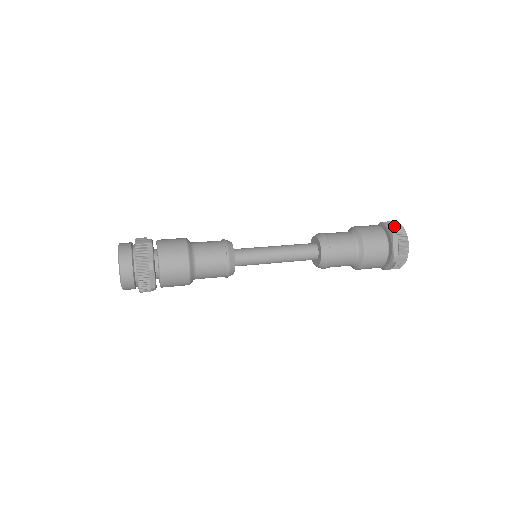
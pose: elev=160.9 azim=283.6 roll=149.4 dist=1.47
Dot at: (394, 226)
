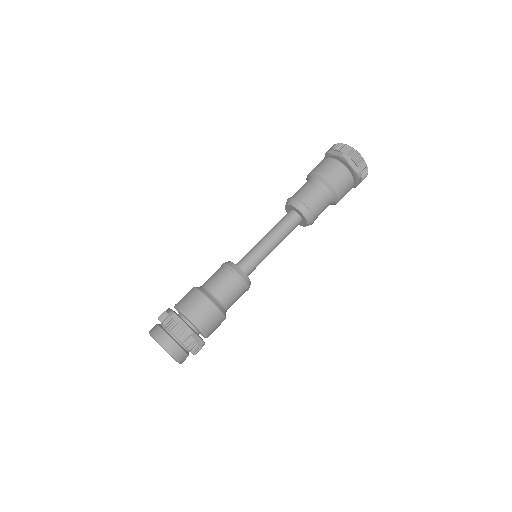
Dot at: (358, 163)
